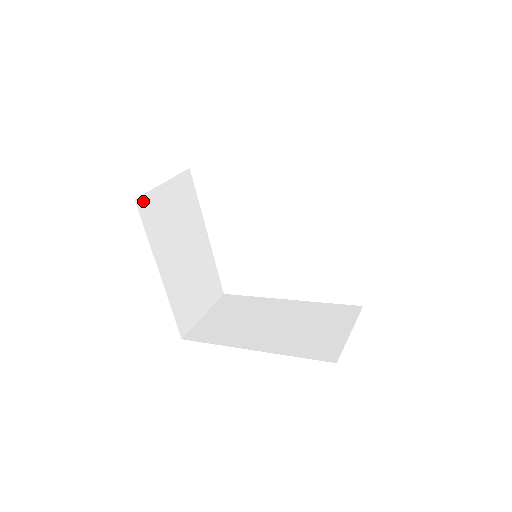
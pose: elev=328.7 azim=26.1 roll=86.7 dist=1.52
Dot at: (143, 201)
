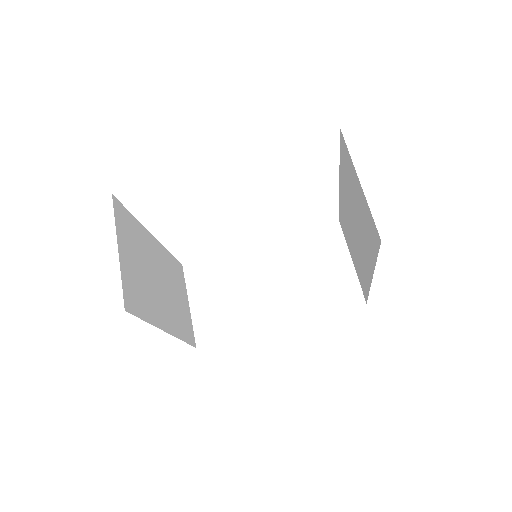
Dot at: (126, 299)
